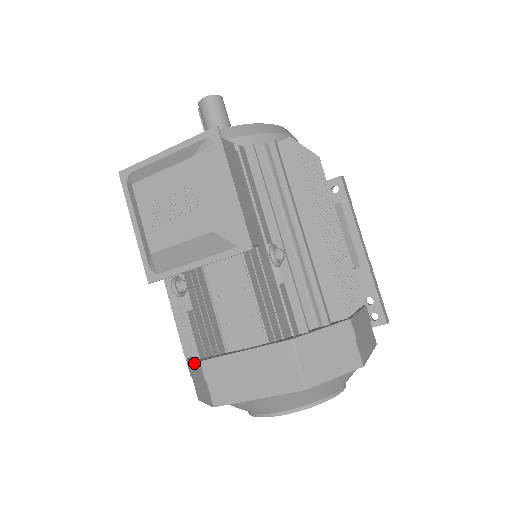
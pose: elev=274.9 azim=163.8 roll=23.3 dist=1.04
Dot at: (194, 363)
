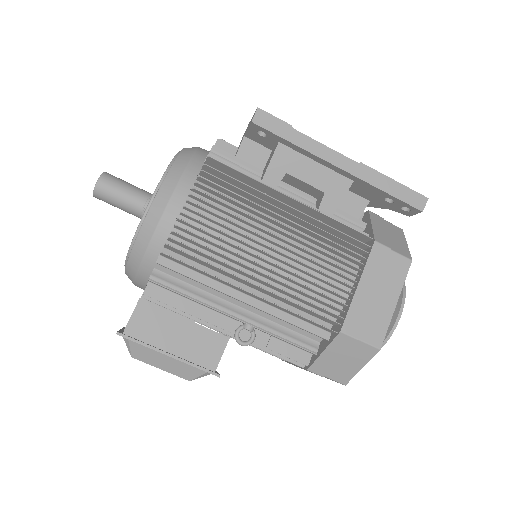
Dot at: occluded
